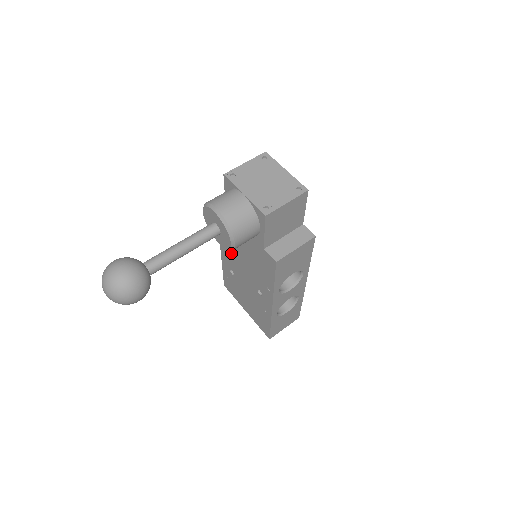
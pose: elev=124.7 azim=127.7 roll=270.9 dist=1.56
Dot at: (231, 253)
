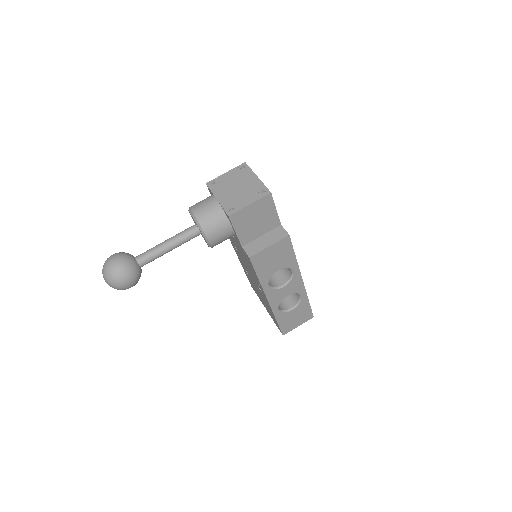
Dot at: (238, 254)
